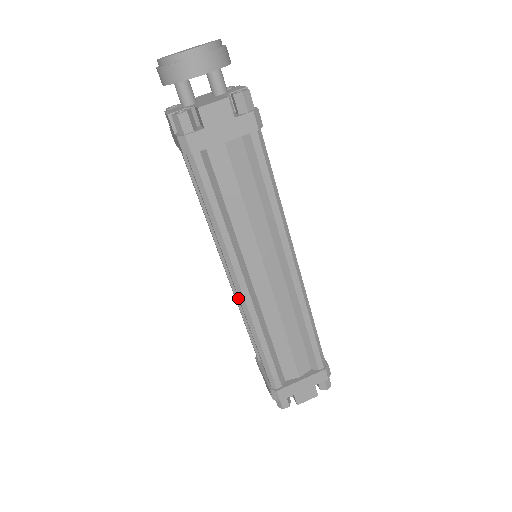
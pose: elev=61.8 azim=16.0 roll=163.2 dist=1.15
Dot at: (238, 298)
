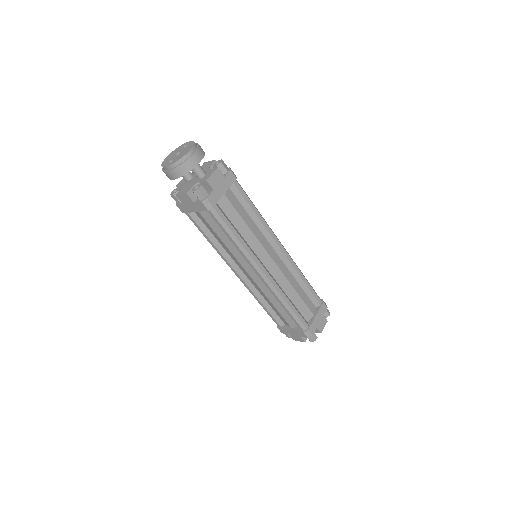
Dot at: occluded
